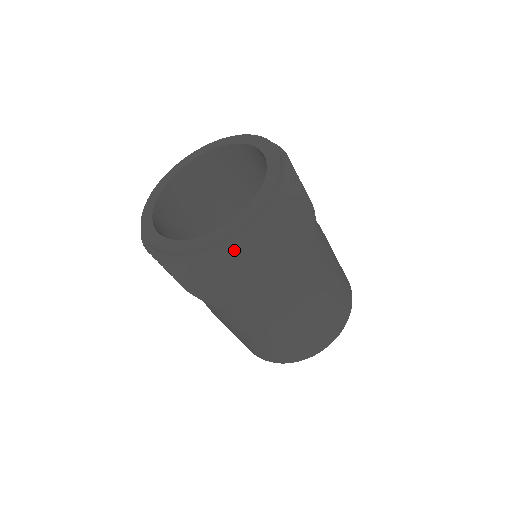
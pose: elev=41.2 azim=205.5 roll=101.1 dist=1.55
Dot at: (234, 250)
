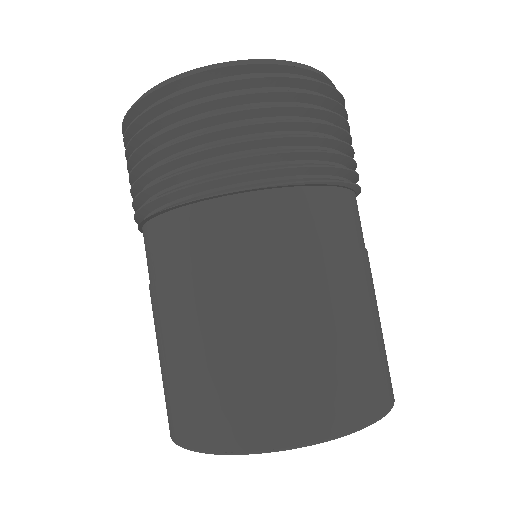
Dot at: (192, 88)
